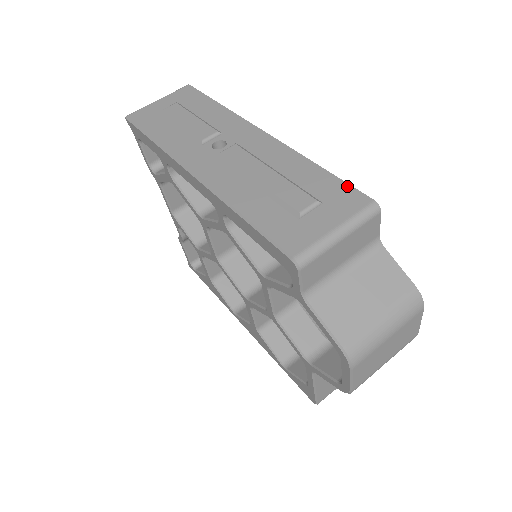
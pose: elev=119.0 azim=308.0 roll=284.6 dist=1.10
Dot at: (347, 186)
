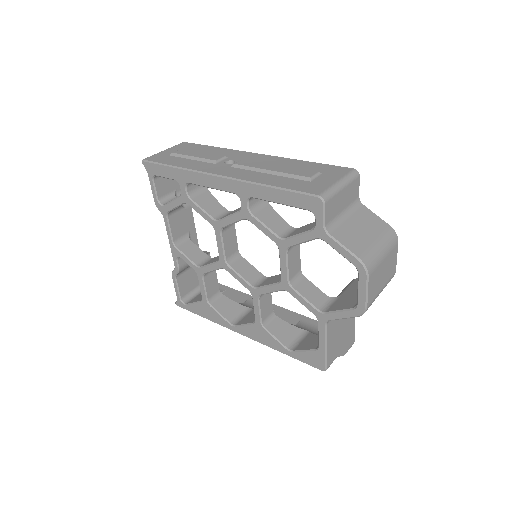
Dot at: (333, 166)
